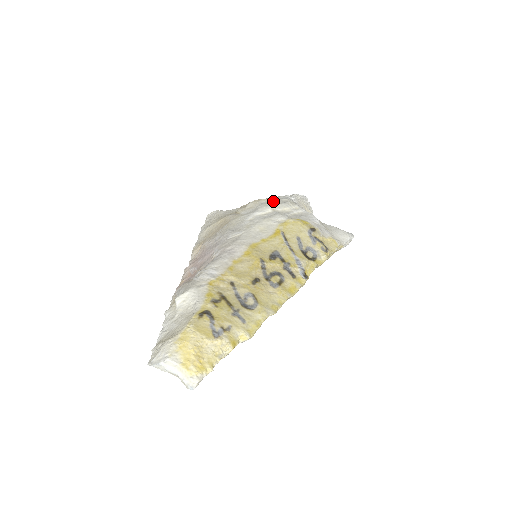
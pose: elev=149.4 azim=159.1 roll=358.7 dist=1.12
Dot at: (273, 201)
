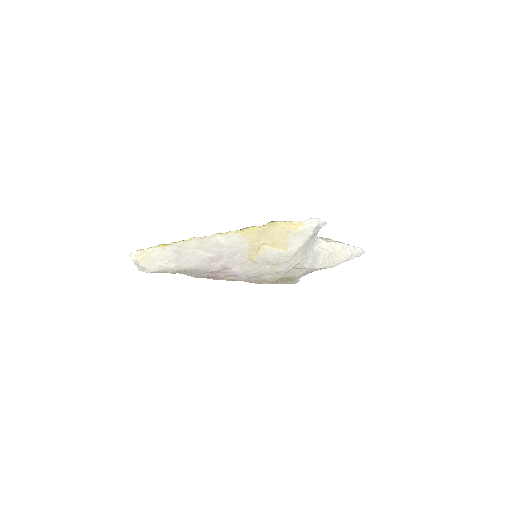
Dot at: occluded
